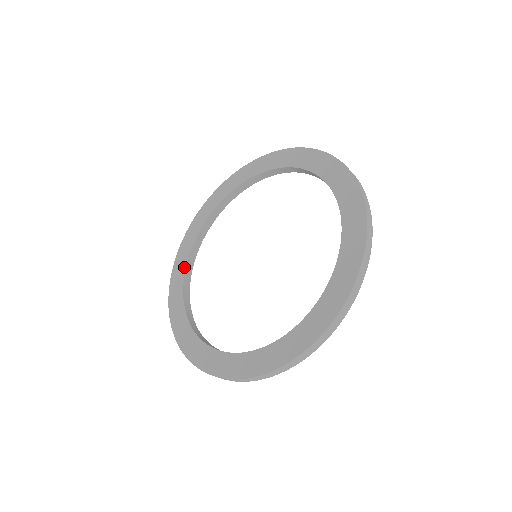
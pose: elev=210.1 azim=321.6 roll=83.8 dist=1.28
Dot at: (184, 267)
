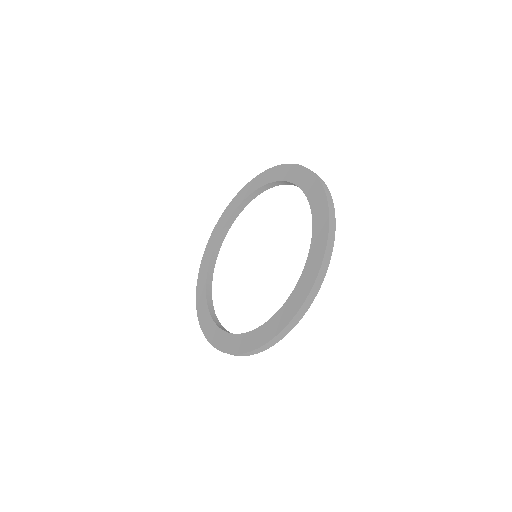
Dot at: (213, 324)
